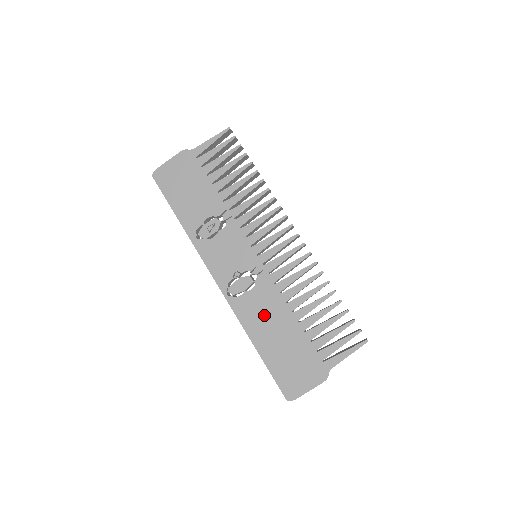
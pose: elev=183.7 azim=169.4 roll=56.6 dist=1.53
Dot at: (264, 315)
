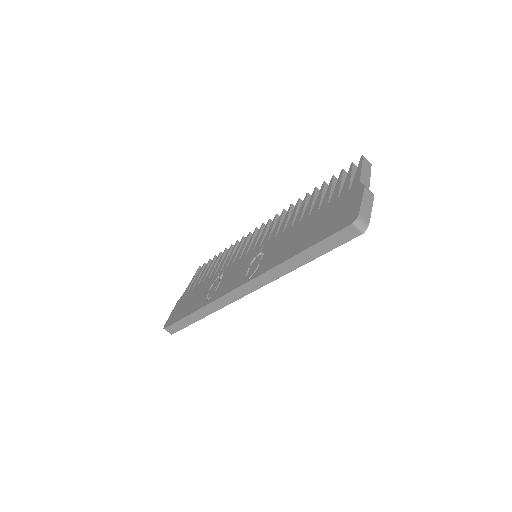
Dot at: (283, 246)
